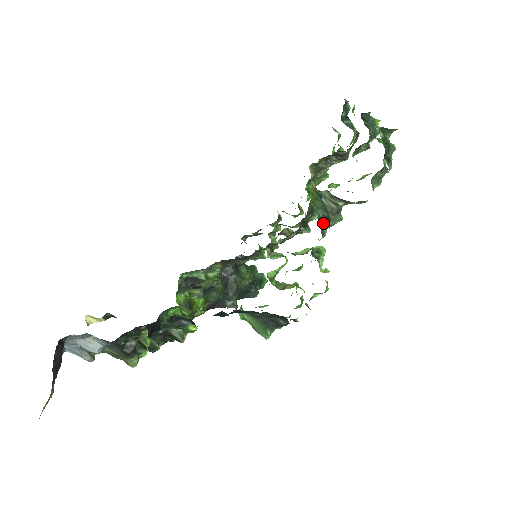
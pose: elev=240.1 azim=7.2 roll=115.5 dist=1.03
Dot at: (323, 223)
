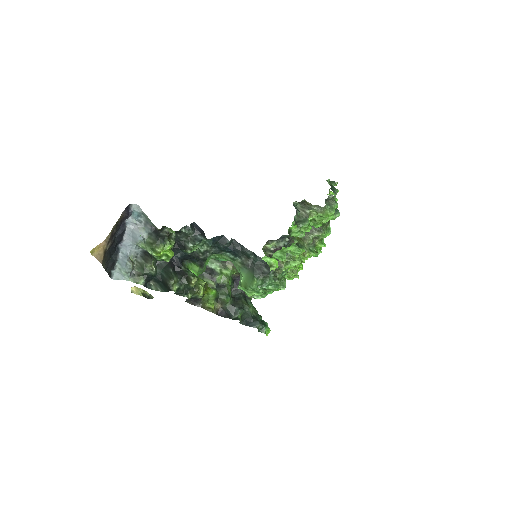
Dot at: (297, 223)
